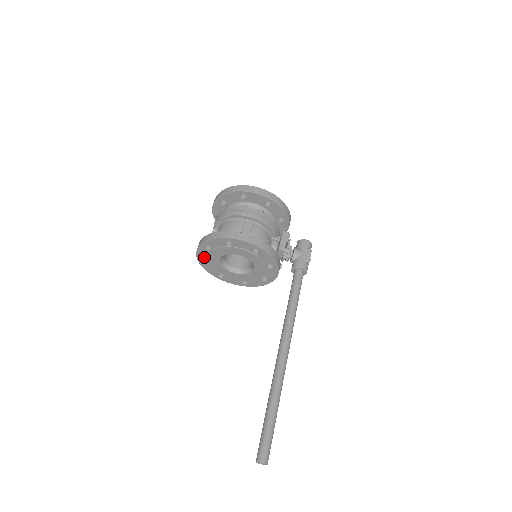
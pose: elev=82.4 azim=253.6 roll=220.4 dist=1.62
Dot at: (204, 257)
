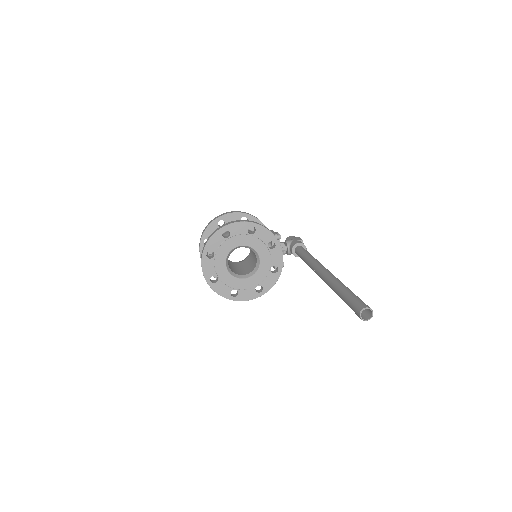
Dot at: (211, 272)
